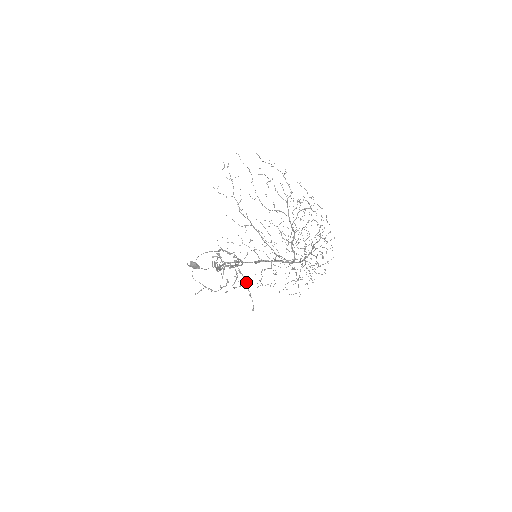
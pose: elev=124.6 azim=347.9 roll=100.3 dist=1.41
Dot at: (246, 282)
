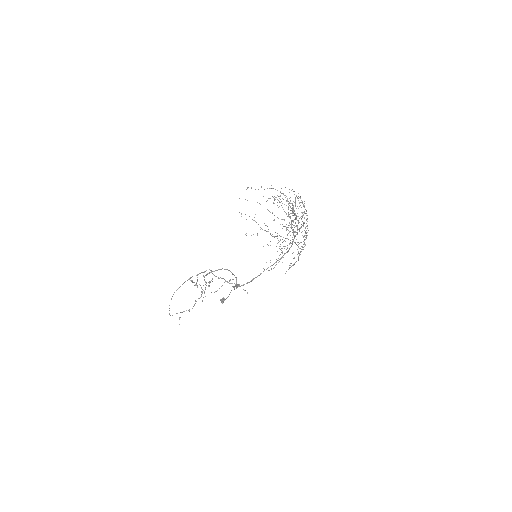
Dot at: (230, 280)
